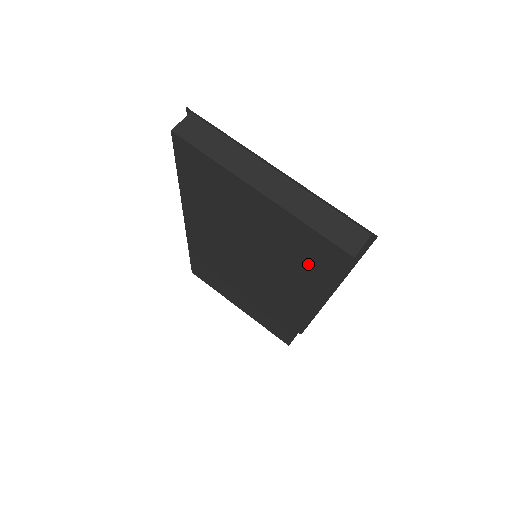
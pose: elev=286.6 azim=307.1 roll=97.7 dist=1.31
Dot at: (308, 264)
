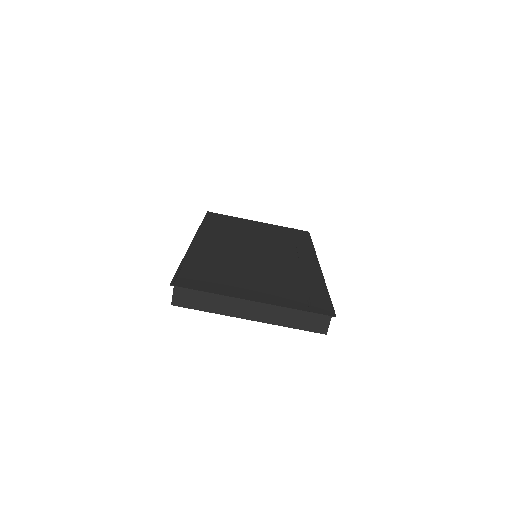
Dot at: occluded
